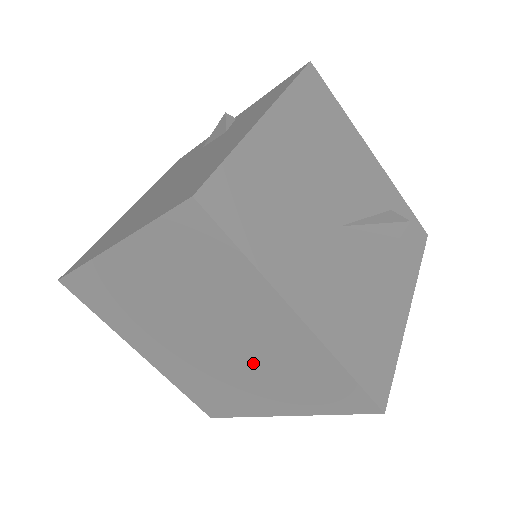
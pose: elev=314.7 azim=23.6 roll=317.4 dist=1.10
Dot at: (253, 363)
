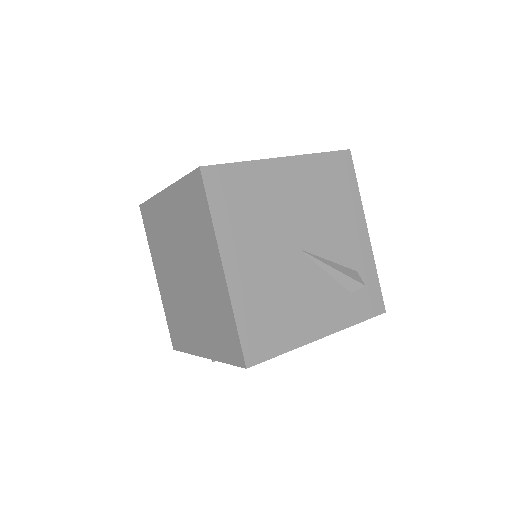
Dot at: (200, 301)
